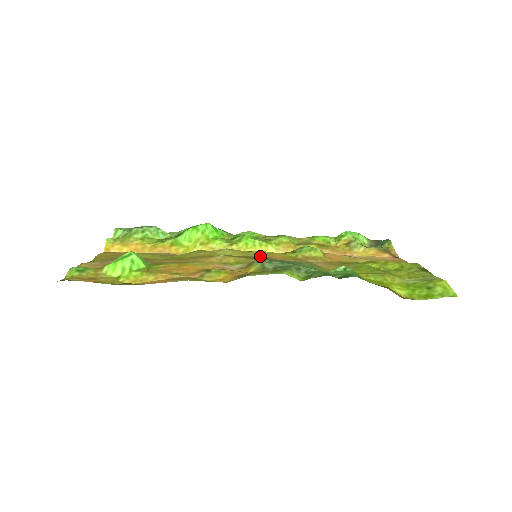
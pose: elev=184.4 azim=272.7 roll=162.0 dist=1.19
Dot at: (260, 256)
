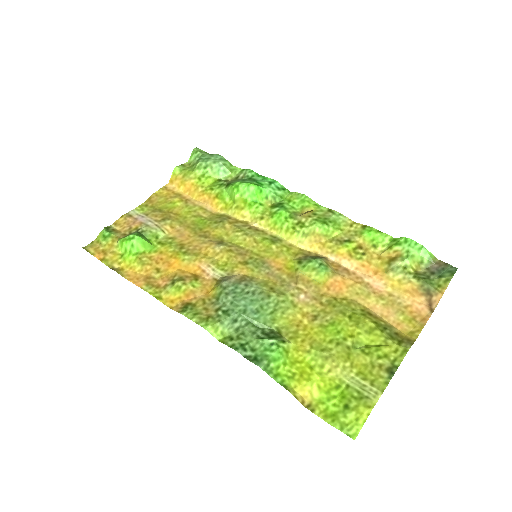
Dot at: (261, 256)
